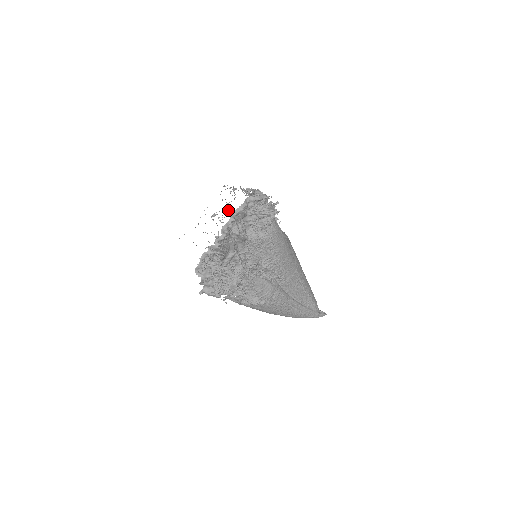
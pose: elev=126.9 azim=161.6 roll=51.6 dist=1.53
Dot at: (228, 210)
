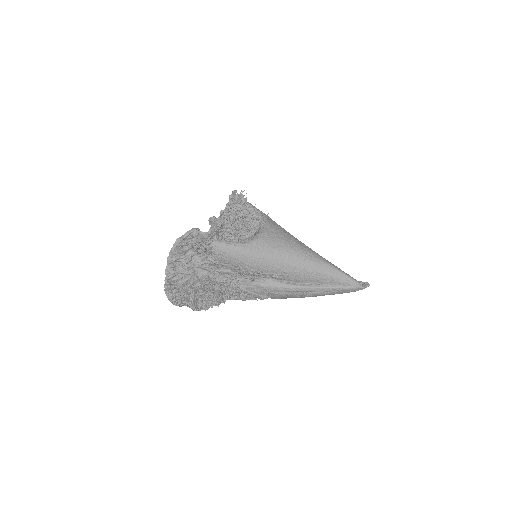
Dot at: occluded
